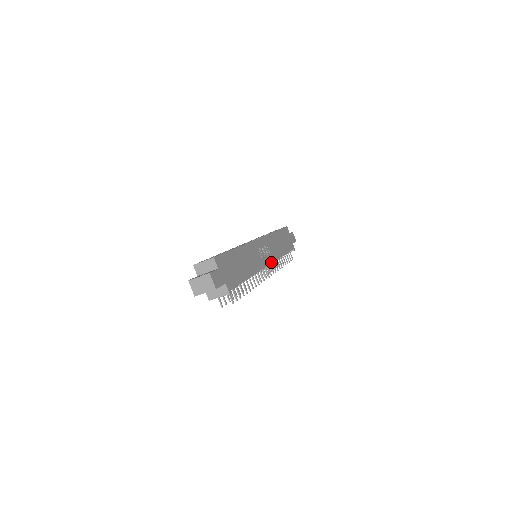
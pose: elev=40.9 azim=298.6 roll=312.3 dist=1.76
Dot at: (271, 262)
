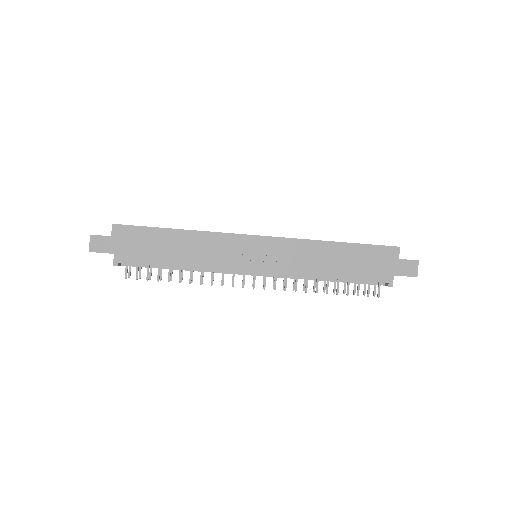
Dot at: (268, 272)
